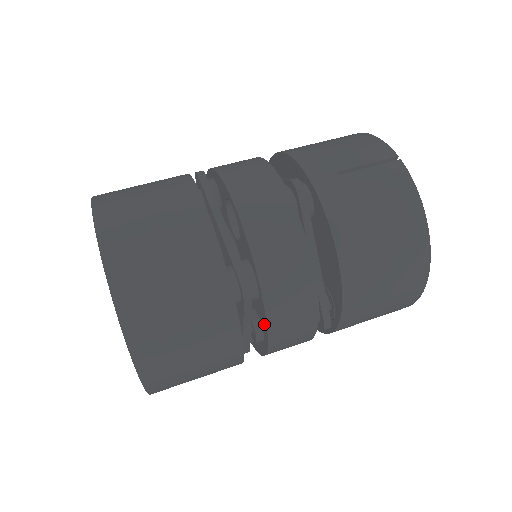
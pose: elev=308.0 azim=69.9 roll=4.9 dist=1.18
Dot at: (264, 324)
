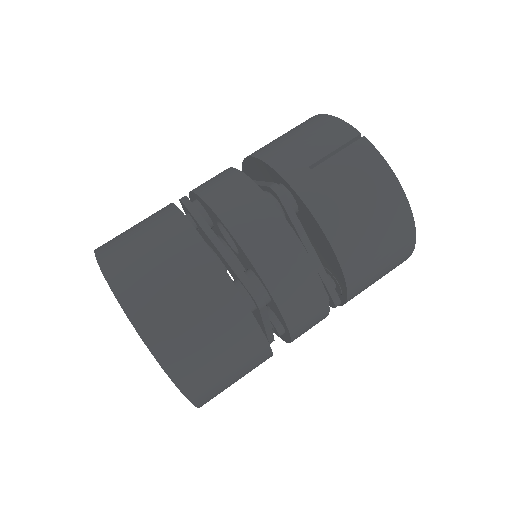
Dot at: (282, 321)
